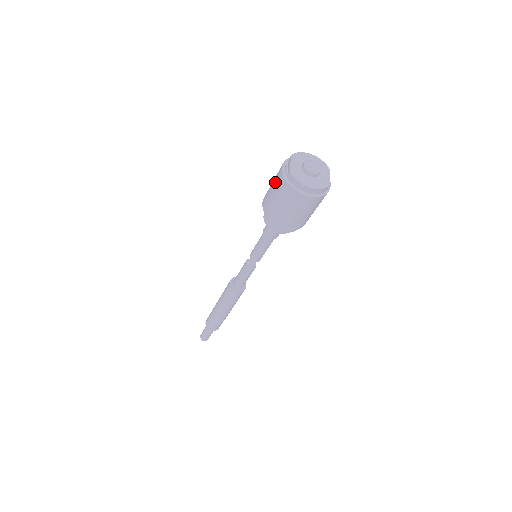
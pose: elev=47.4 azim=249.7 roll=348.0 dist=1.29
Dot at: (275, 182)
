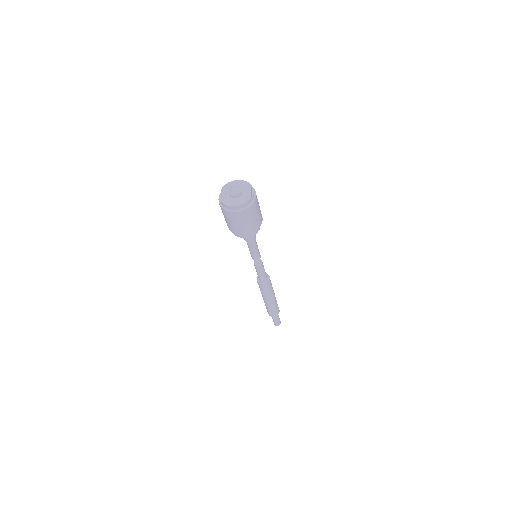
Dot at: occluded
